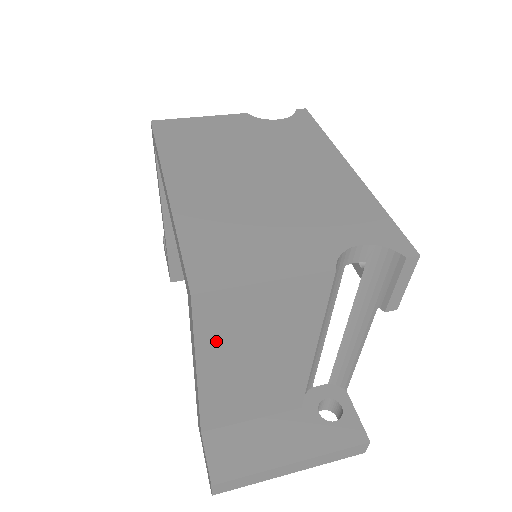
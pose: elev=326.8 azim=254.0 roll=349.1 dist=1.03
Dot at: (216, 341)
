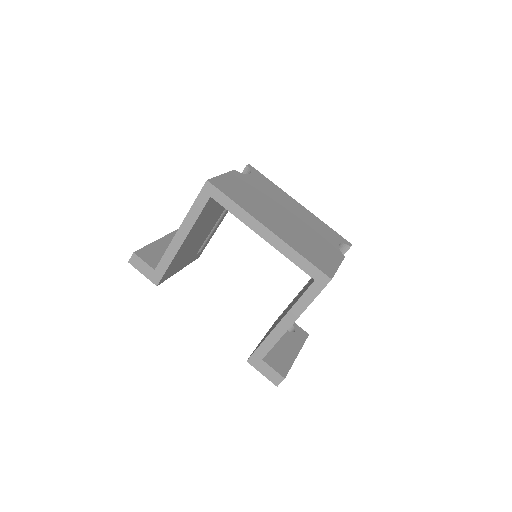
Dot at: occluded
